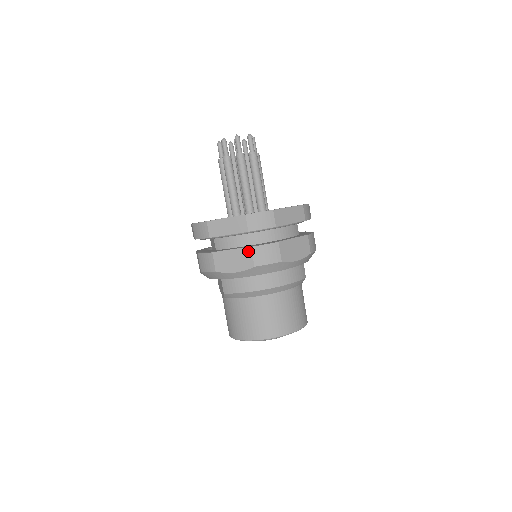
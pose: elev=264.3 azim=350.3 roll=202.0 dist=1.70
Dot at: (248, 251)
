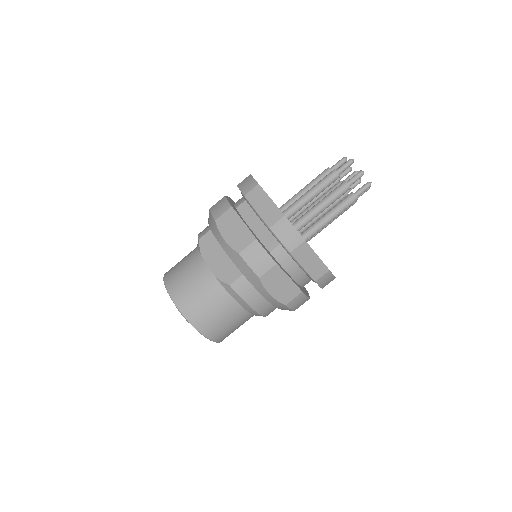
Dot at: (297, 292)
